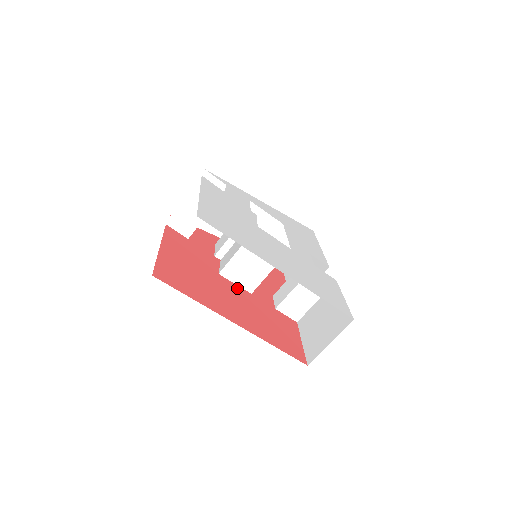
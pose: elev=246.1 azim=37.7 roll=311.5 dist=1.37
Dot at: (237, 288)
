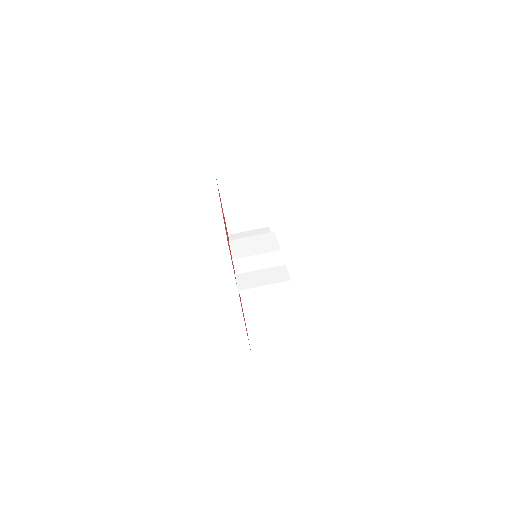
Dot at: occluded
